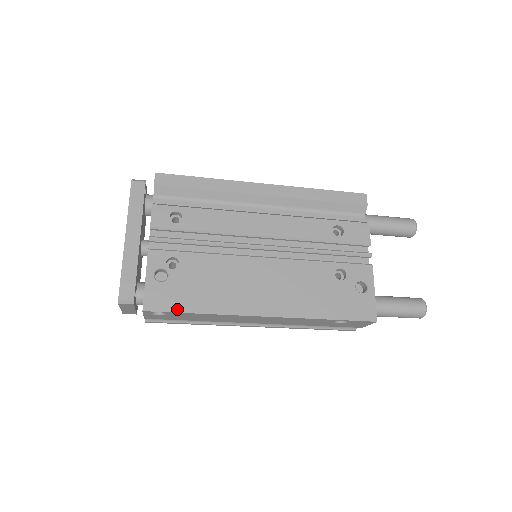
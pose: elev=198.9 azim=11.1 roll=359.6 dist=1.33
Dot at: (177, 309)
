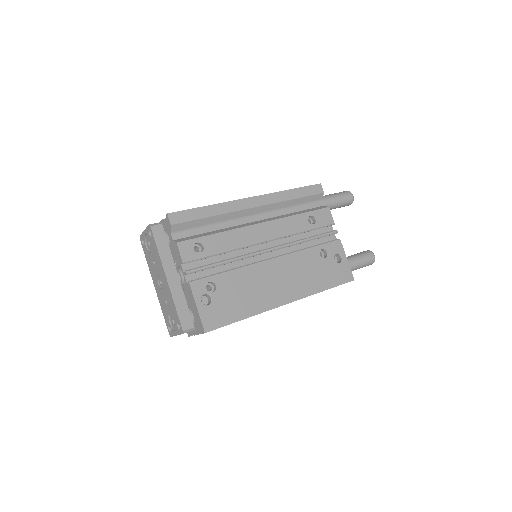
Dot at: (228, 322)
